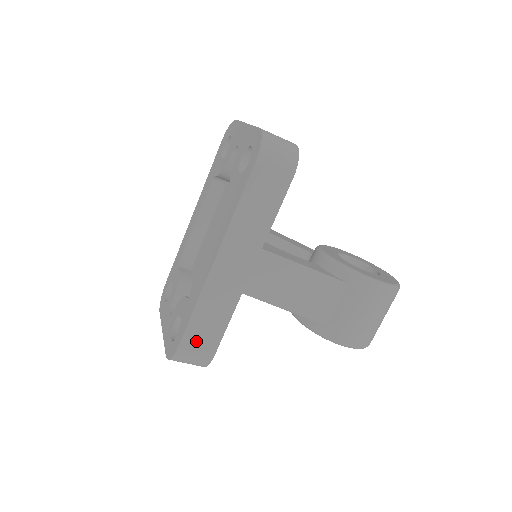
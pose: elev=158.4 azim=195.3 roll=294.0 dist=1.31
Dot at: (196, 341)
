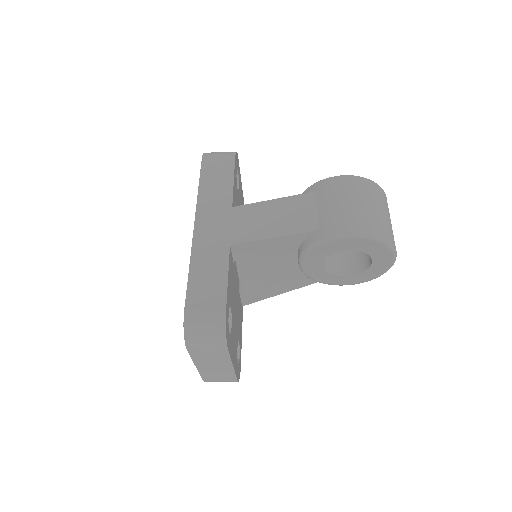
Dot at: (201, 300)
